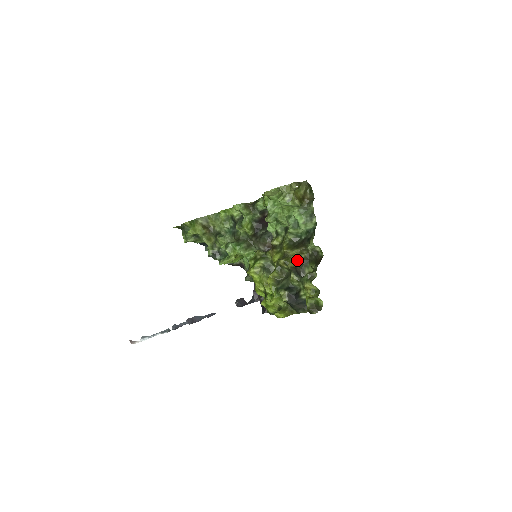
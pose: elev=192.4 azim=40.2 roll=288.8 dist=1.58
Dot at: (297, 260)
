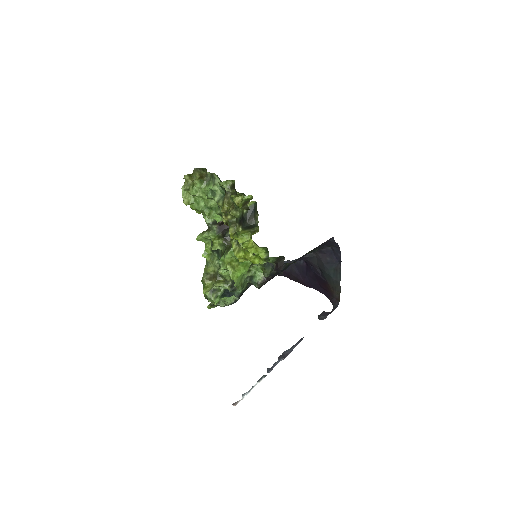
Dot at: (231, 205)
